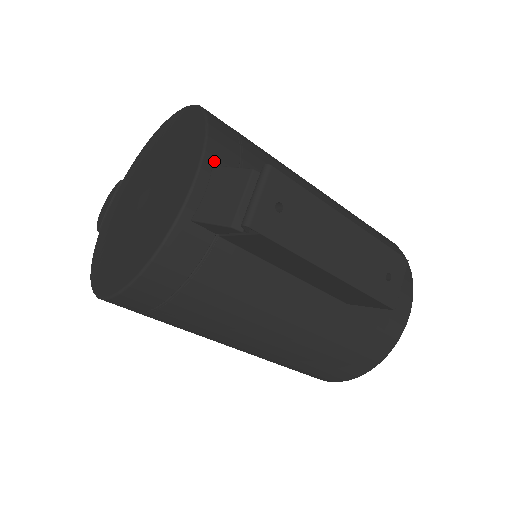
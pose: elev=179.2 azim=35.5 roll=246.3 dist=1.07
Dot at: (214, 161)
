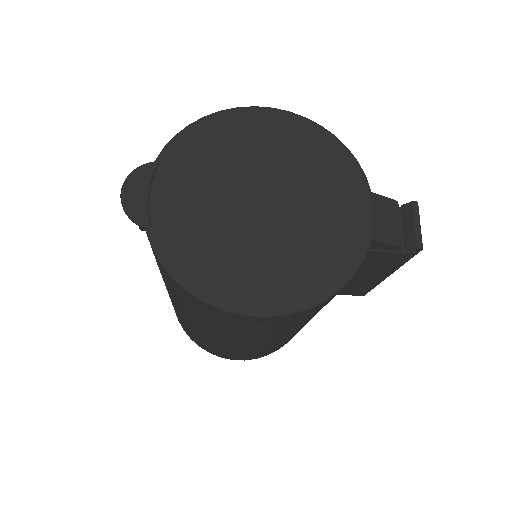
Dot at: occluded
